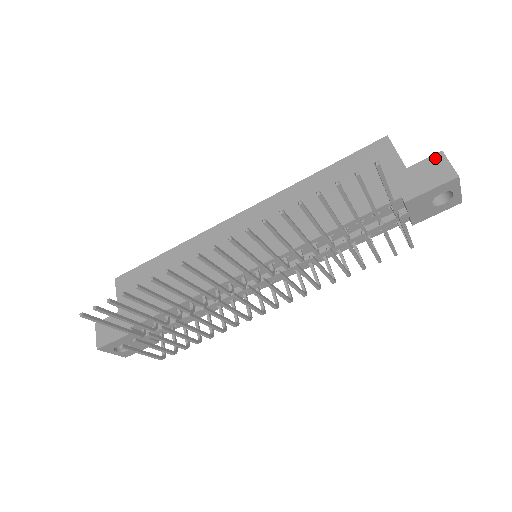
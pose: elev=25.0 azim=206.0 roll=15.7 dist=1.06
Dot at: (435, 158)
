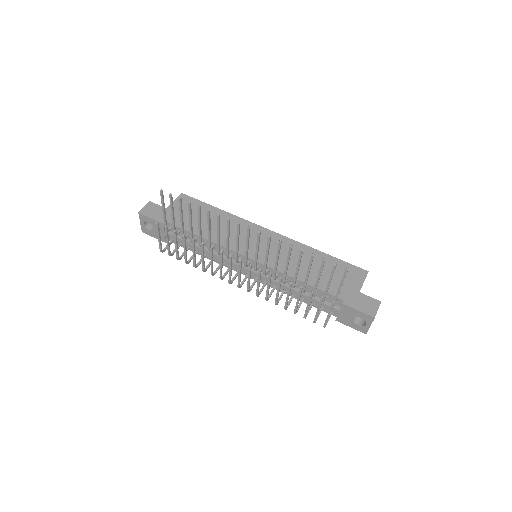
Dot at: (375, 301)
